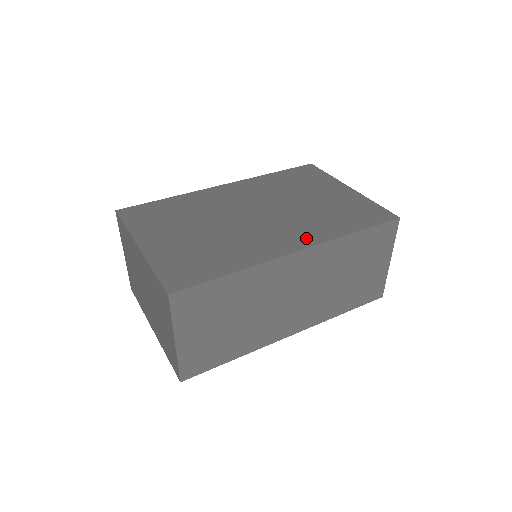
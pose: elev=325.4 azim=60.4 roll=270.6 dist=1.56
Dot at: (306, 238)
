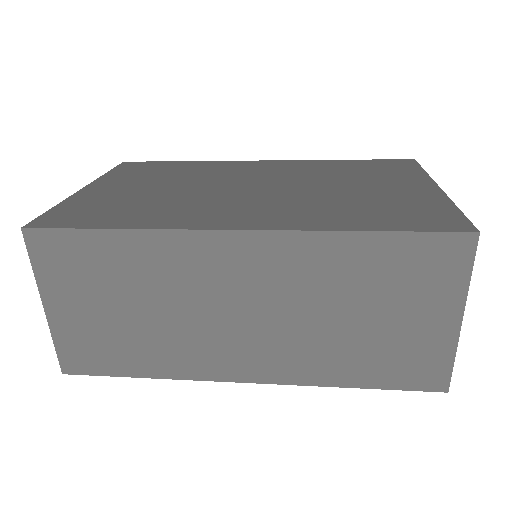
Dot at: (273, 220)
